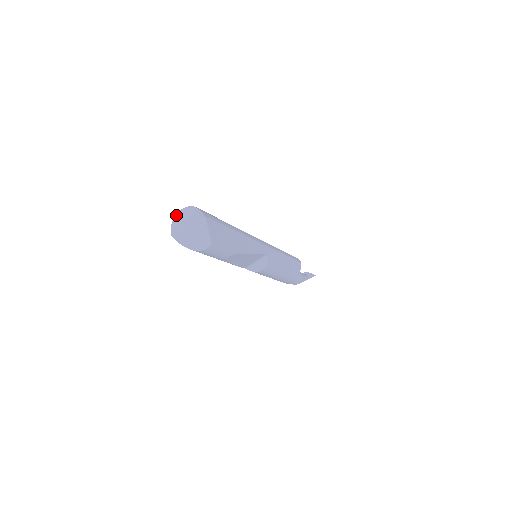
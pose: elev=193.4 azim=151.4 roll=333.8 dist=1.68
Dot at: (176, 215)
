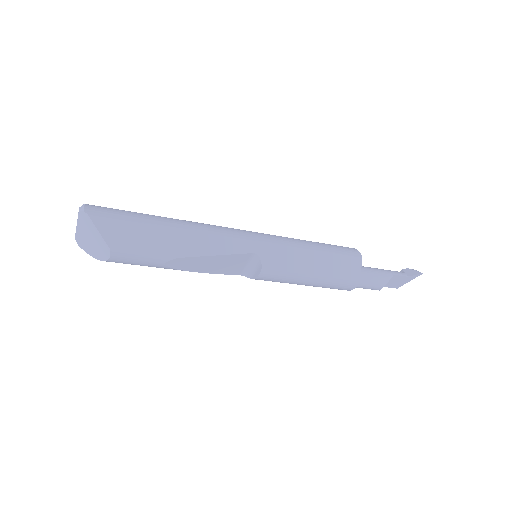
Dot at: occluded
